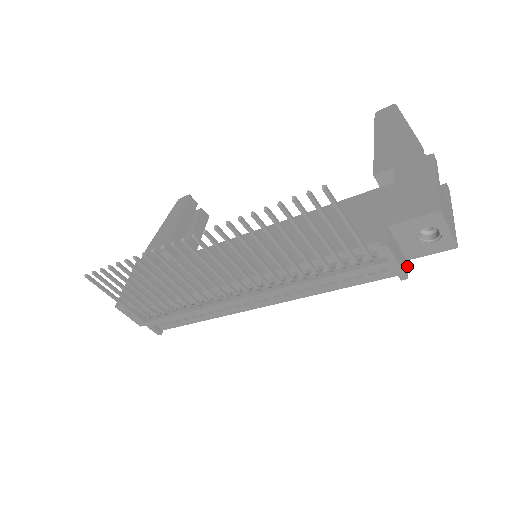
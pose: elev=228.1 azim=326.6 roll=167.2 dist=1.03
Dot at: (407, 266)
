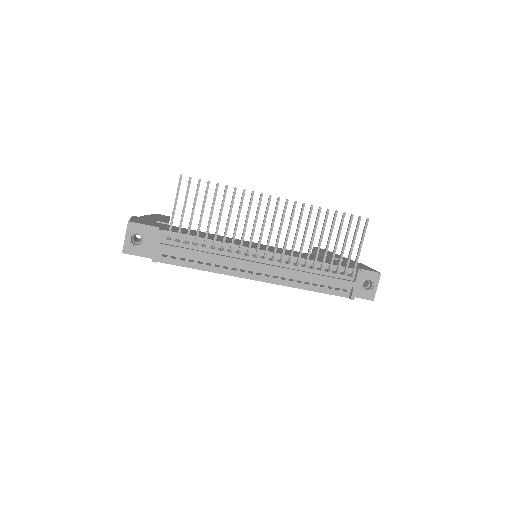
Dot at: occluded
